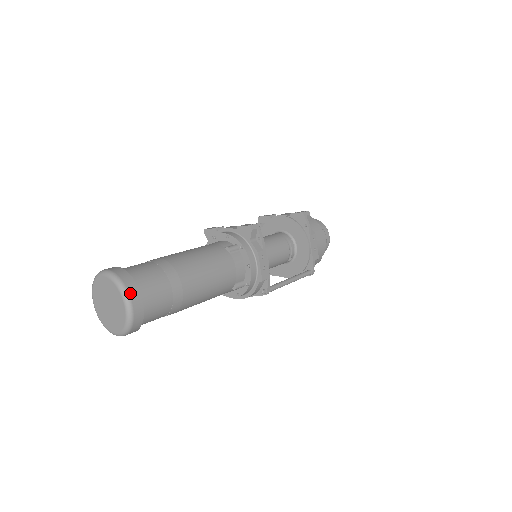
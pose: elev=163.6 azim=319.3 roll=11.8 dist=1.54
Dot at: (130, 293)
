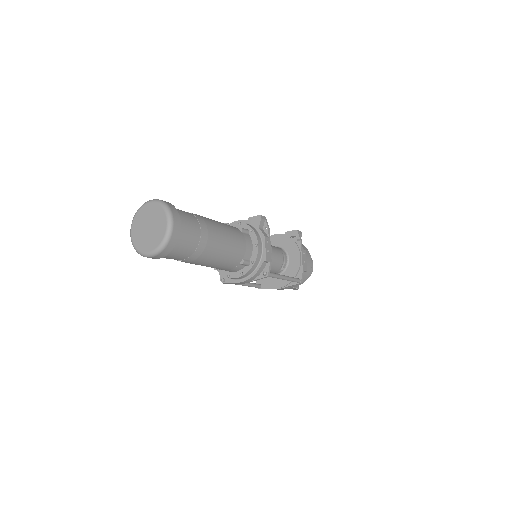
Dot at: (173, 213)
